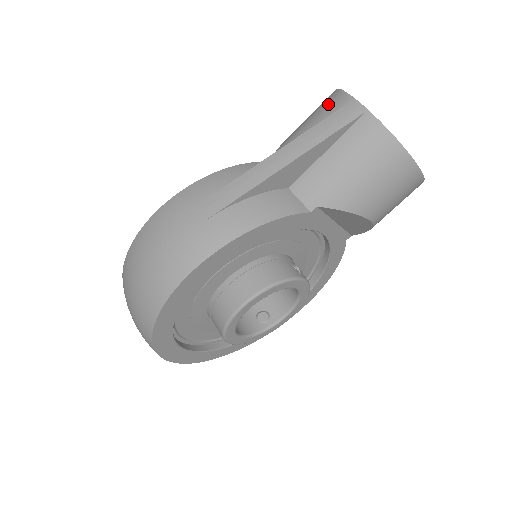
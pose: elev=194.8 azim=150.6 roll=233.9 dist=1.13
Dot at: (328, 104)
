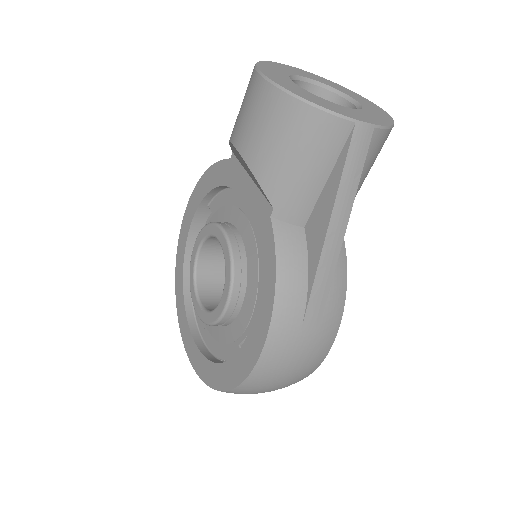
Dot at: (319, 133)
